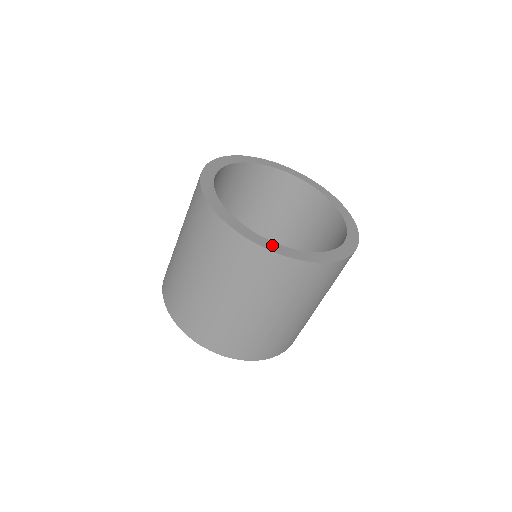
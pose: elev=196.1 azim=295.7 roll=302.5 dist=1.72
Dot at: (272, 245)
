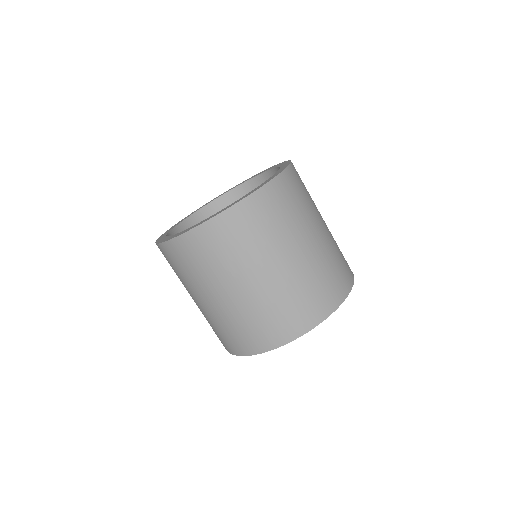
Dot at: occluded
